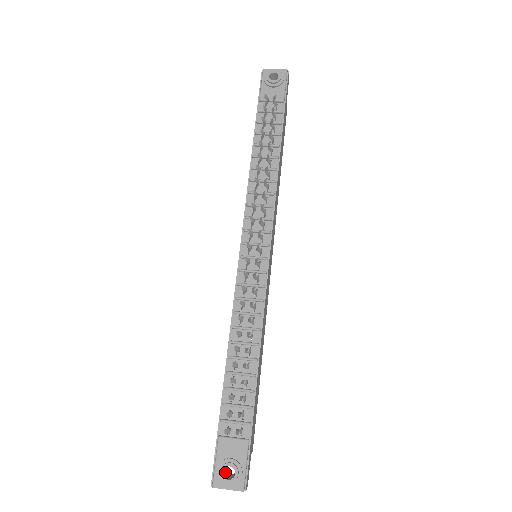
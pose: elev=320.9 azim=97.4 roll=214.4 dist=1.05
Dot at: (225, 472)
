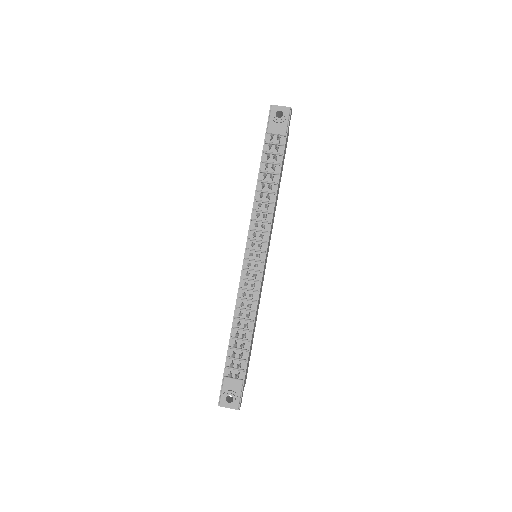
Dot at: (227, 397)
